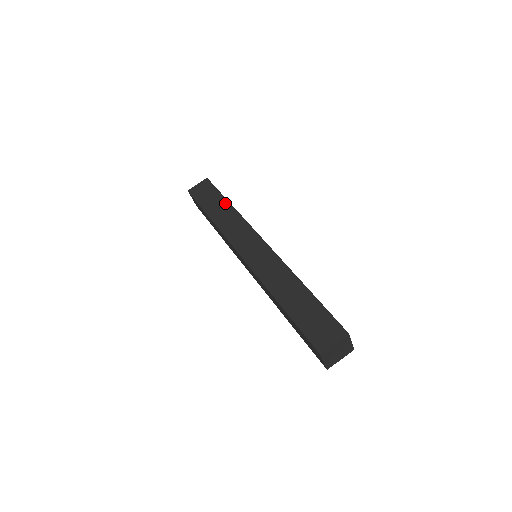
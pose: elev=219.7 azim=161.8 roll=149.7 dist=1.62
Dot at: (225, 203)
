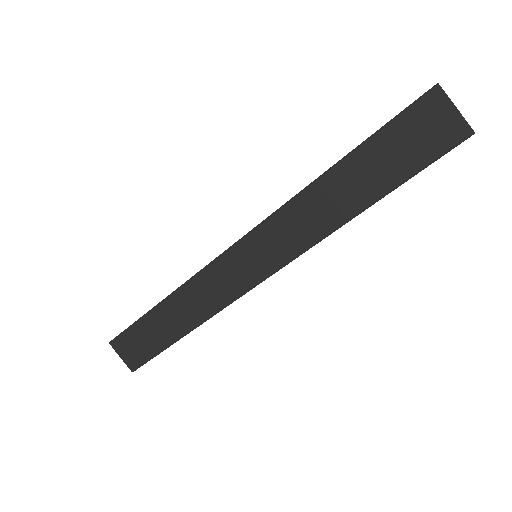
Dot at: occluded
